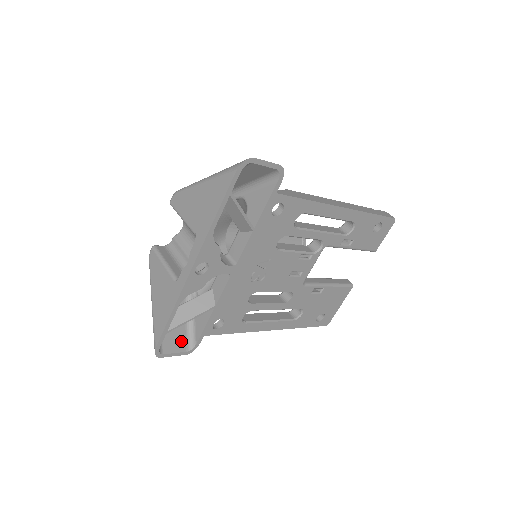
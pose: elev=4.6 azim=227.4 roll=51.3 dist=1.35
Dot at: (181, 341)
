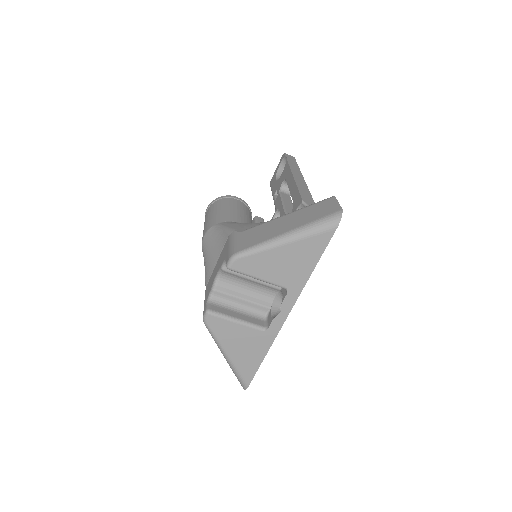
Dot at: occluded
